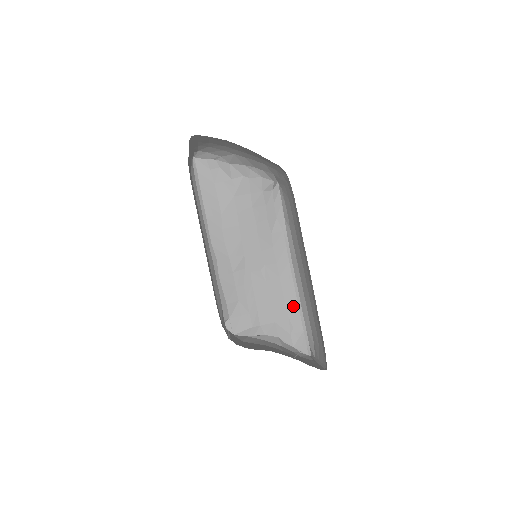
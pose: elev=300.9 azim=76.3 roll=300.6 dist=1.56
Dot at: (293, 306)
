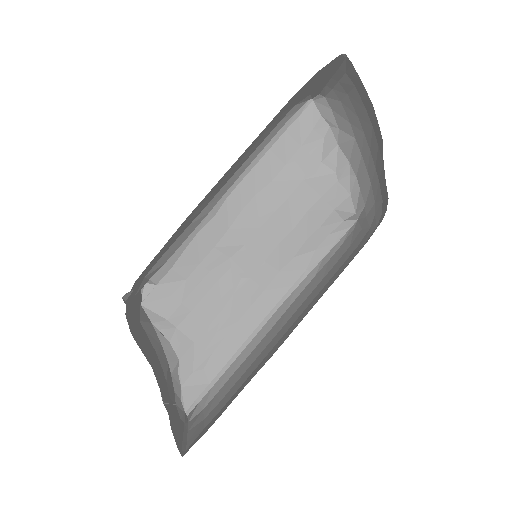
Dot at: (229, 348)
